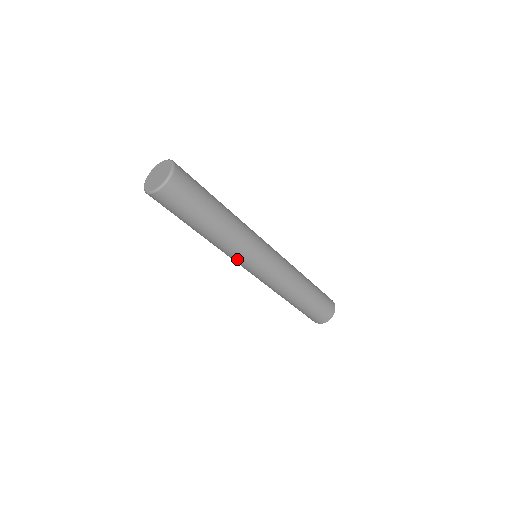
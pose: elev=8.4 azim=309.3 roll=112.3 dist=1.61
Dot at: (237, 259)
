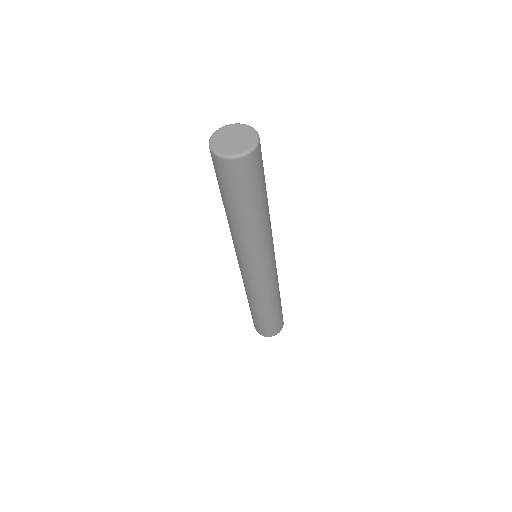
Dot at: (240, 253)
